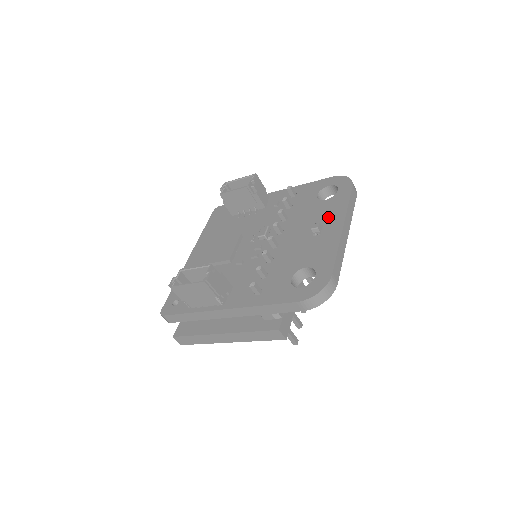
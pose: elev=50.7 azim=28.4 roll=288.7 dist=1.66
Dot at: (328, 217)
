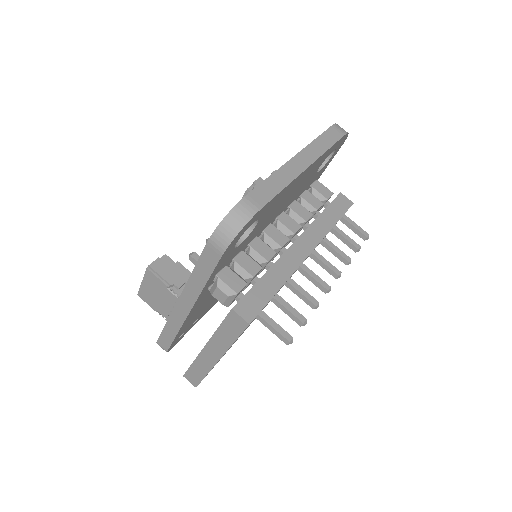
Dot at: occluded
